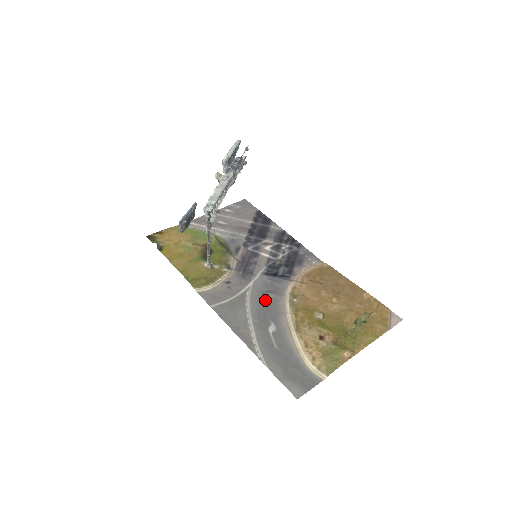
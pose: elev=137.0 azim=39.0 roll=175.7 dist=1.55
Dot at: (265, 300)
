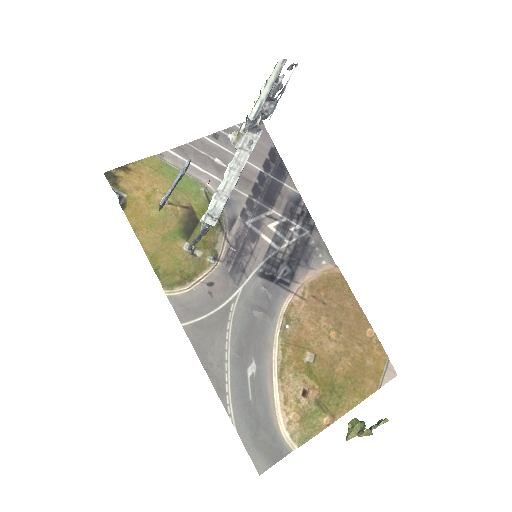
Dot at: (252, 322)
